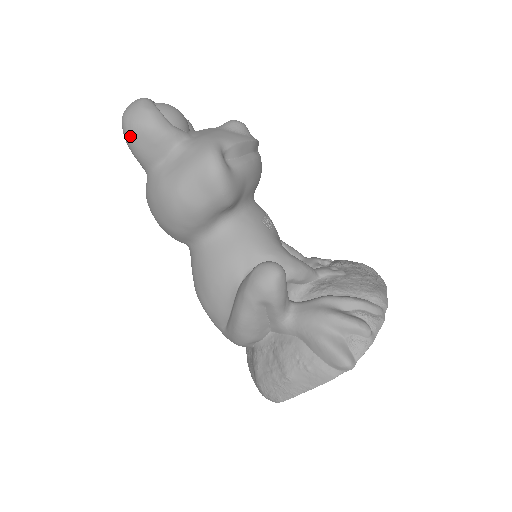
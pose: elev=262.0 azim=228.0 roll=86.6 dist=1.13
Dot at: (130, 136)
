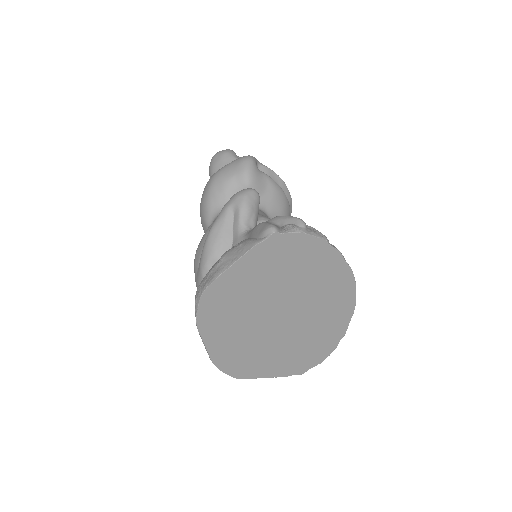
Dot at: (213, 159)
